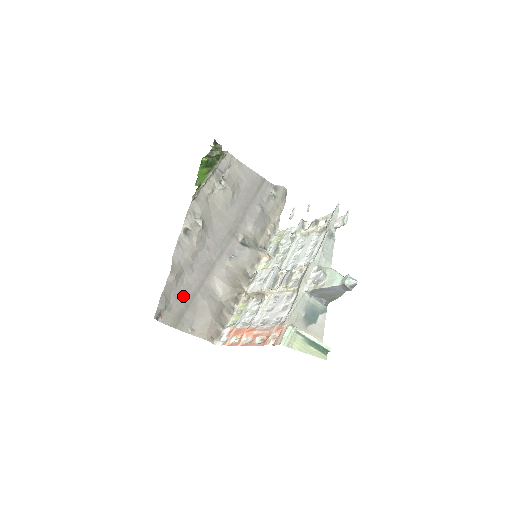
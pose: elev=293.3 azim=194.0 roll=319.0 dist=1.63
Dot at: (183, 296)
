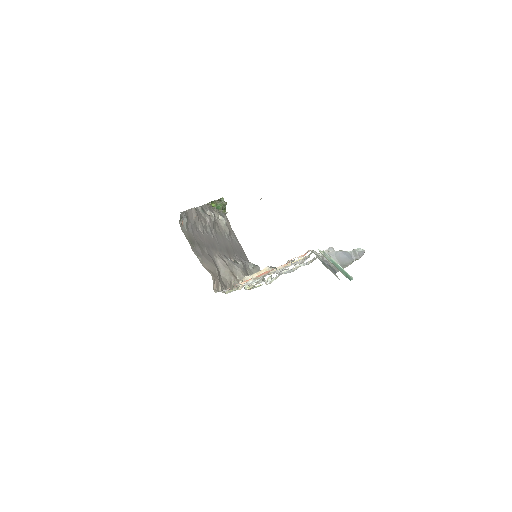
Dot at: (196, 236)
